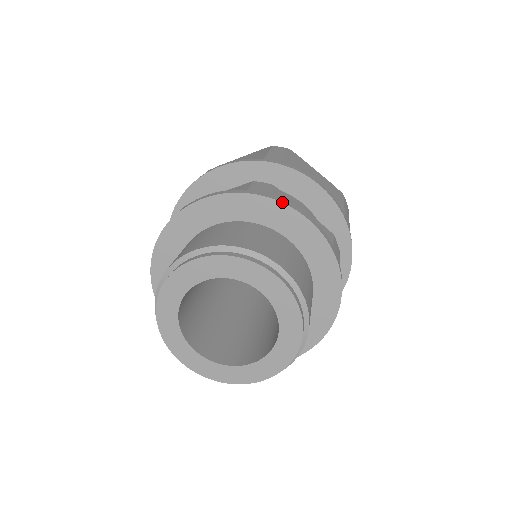
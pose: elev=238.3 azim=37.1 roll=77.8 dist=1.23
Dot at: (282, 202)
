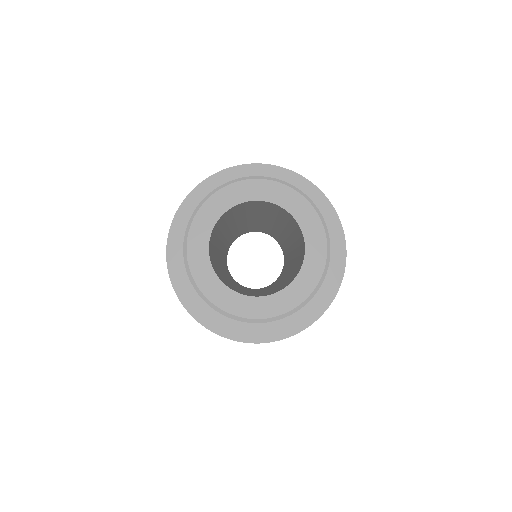
Dot at: occluded
